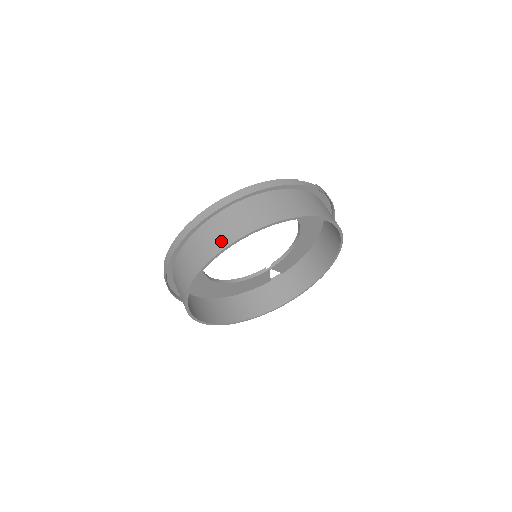
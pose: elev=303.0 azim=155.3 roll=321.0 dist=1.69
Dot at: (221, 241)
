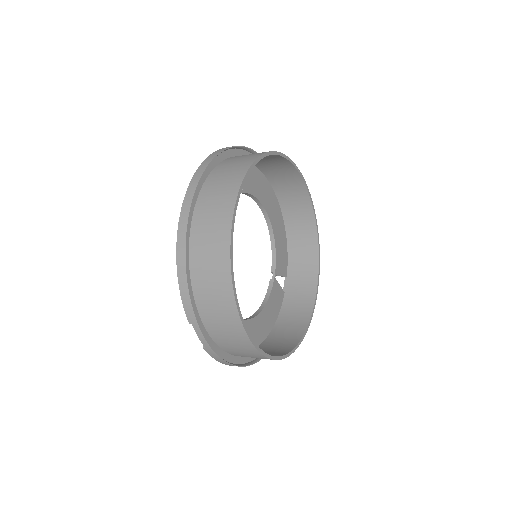
Dot at: (222, 224)
